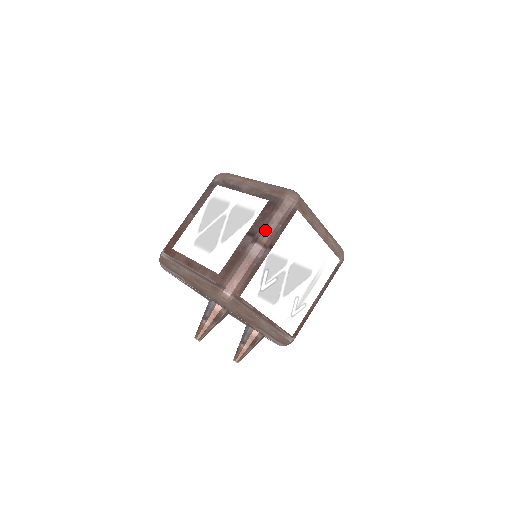
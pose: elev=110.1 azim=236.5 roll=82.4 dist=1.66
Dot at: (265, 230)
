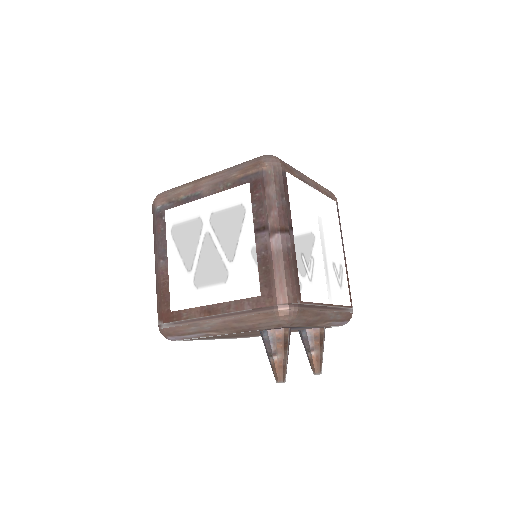
Dot at: (274, 214)
